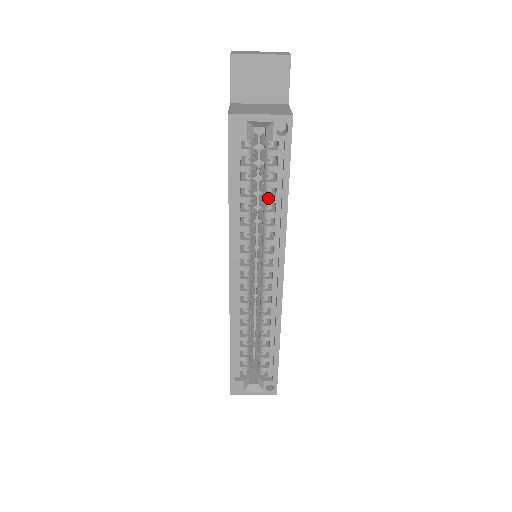
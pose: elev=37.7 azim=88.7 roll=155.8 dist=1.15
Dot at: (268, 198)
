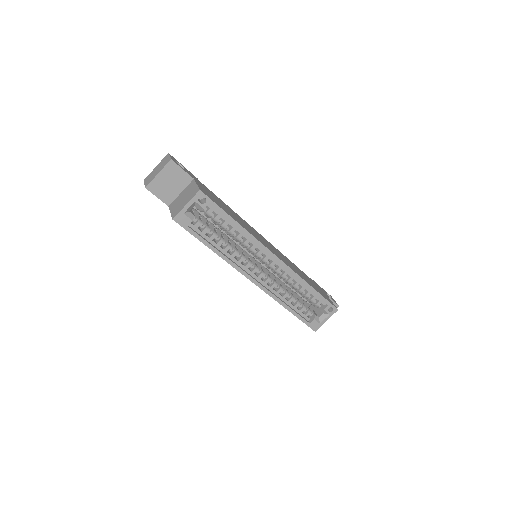
Dot at: (229, 231)
